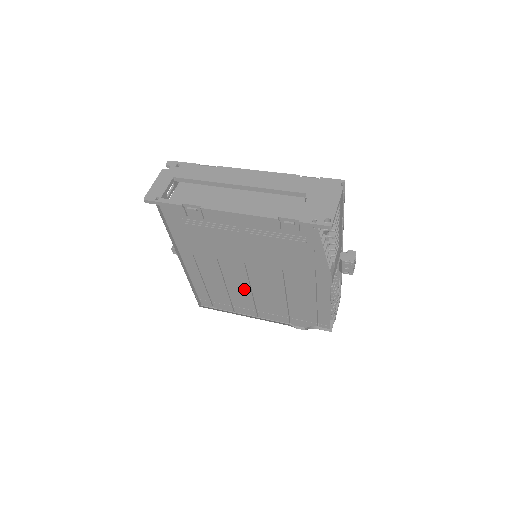
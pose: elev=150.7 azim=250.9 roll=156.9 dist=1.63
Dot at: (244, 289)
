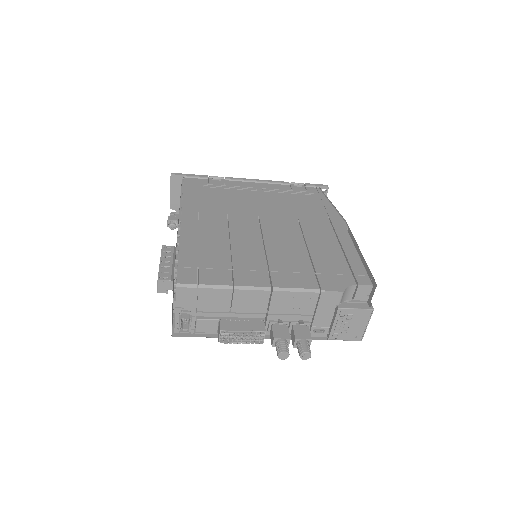
Dot at: (254, 245)
